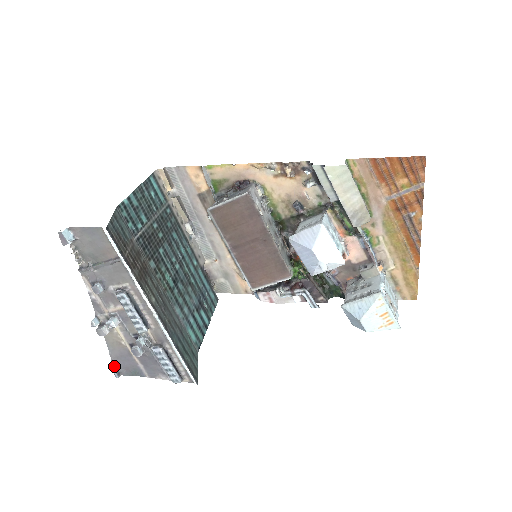
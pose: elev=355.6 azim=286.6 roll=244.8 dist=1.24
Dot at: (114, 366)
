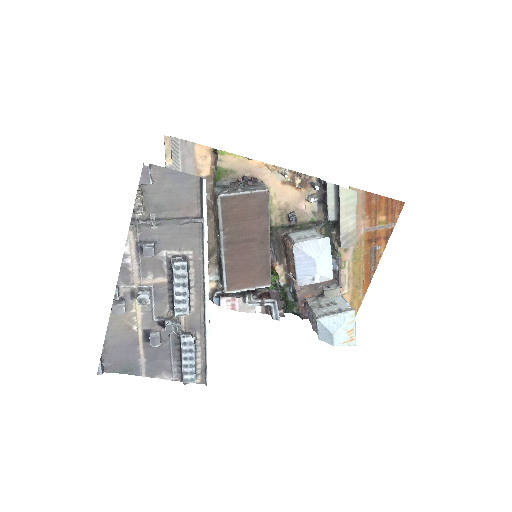
Dot at: (102, 359)
